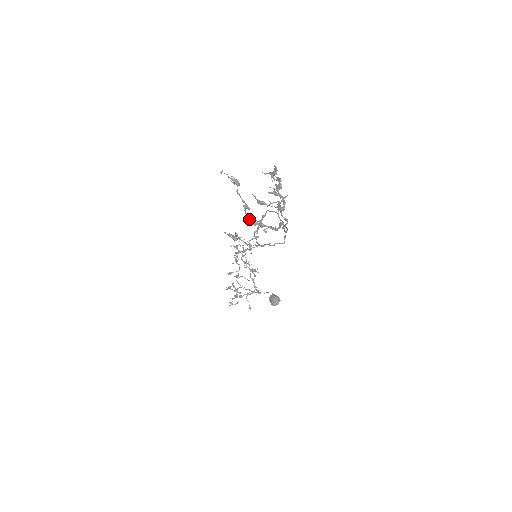
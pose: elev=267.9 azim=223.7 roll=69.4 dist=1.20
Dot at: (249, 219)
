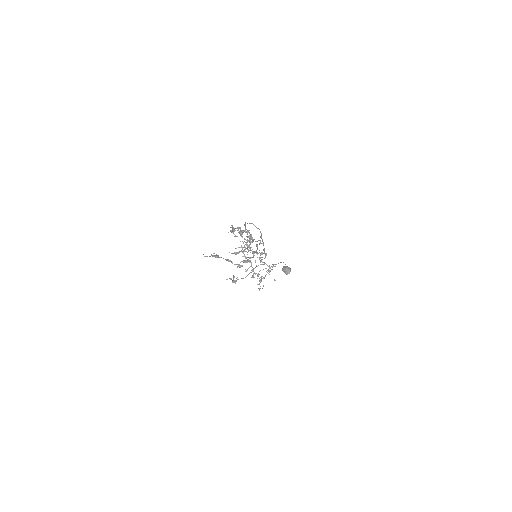
Dot at: (236, 264)
